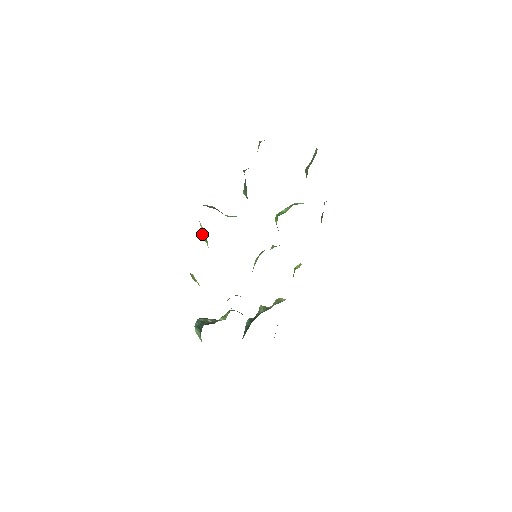
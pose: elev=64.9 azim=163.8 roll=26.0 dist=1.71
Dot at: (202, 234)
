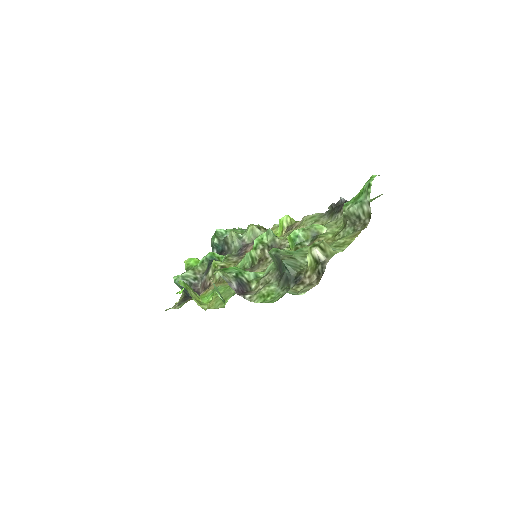
Dot at: (214, 287)
